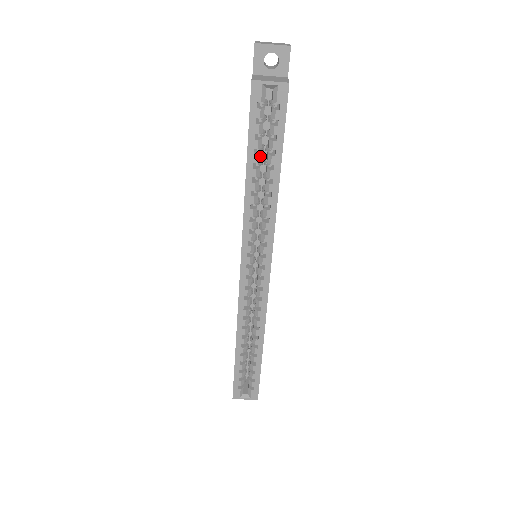
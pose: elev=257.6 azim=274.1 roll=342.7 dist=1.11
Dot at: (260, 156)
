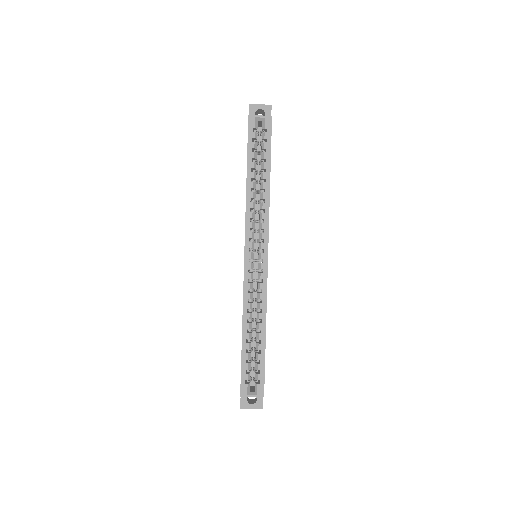
Dot at: occluded
